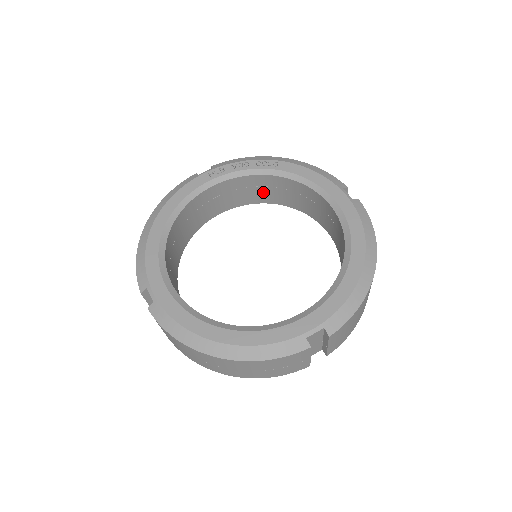
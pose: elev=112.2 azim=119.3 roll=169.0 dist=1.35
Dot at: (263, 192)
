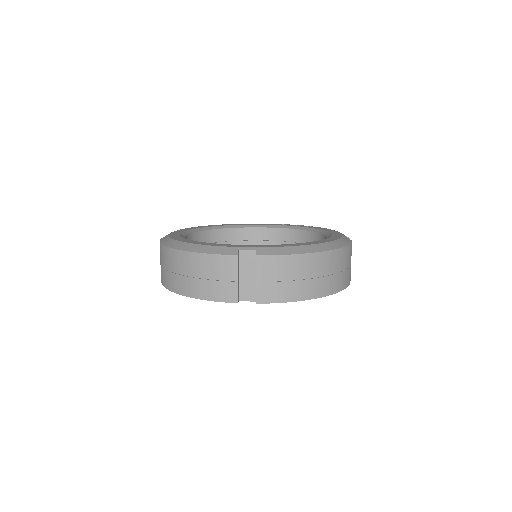
Dot at: occluded
